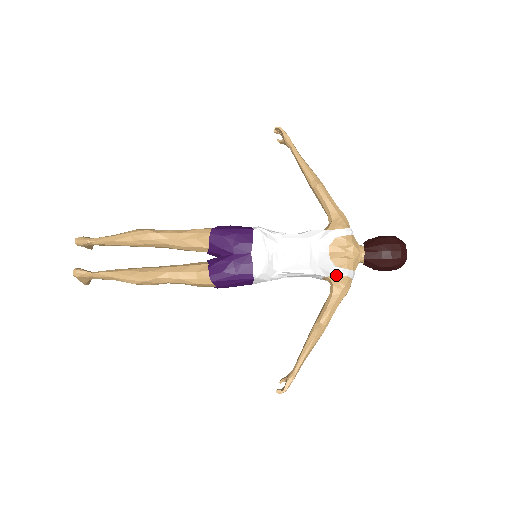
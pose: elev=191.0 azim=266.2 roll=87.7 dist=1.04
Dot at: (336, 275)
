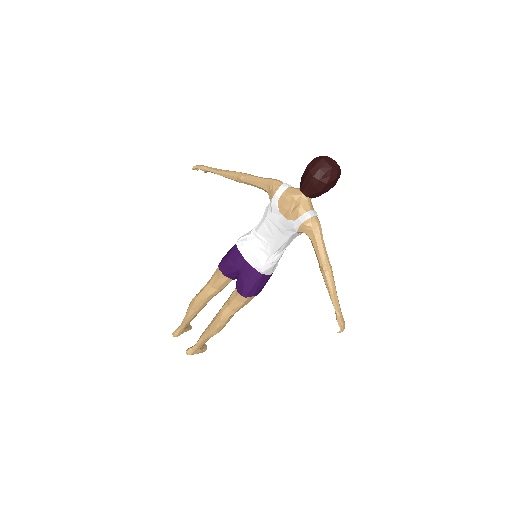
Dot at: (299, 226)
